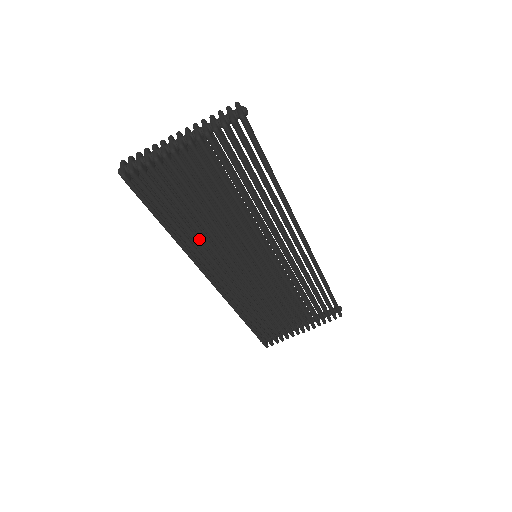
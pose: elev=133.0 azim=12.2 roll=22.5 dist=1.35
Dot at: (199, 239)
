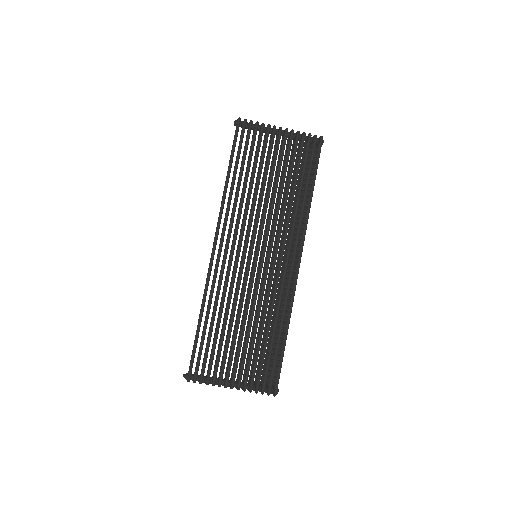
Dot at: occluded
